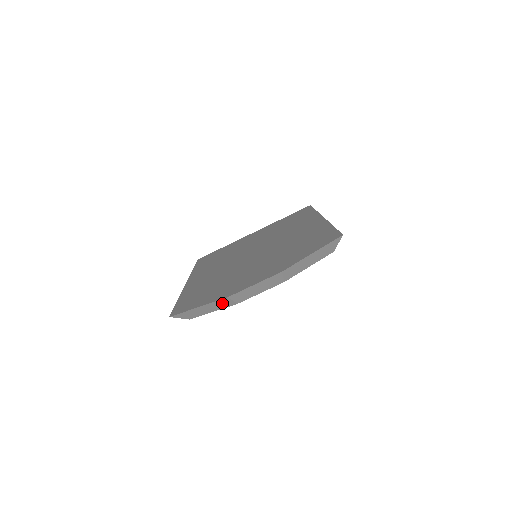
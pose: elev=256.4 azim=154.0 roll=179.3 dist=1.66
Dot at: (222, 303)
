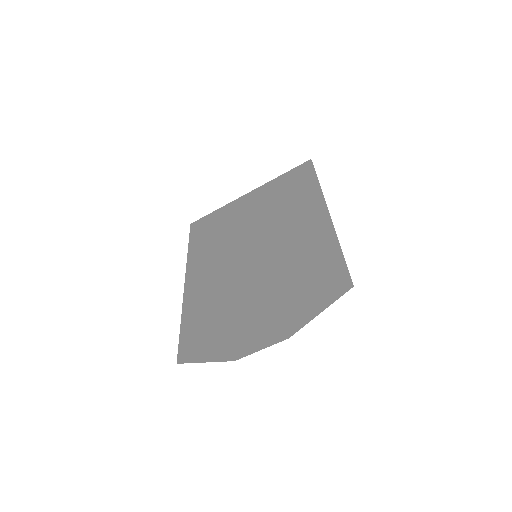
Dot at: occluded
